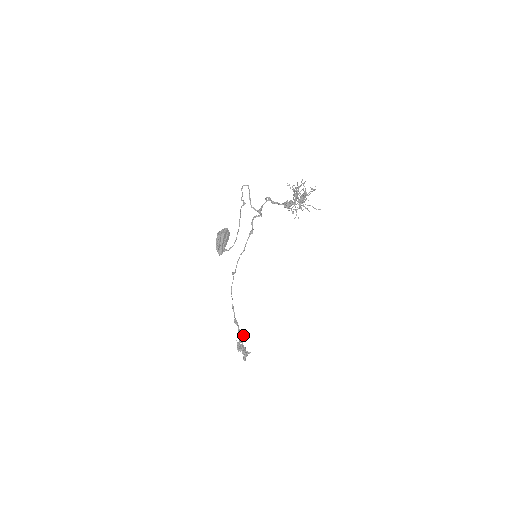
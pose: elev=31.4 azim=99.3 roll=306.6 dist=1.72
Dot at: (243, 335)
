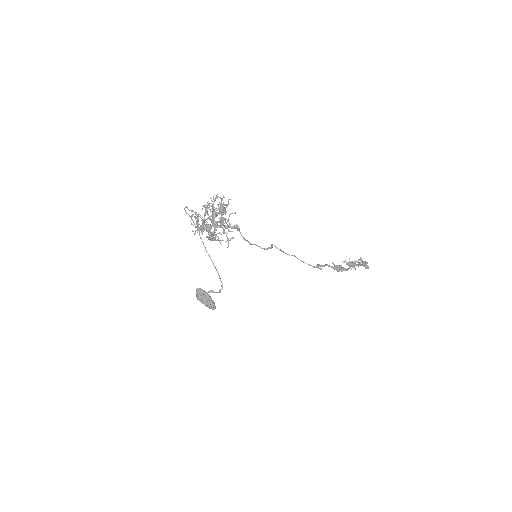
Dot at: (338, 267)
